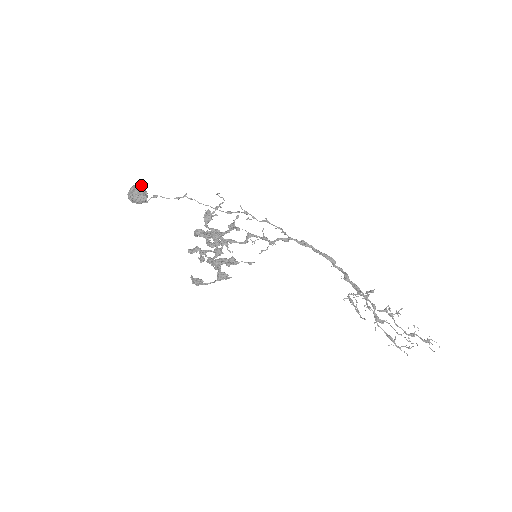
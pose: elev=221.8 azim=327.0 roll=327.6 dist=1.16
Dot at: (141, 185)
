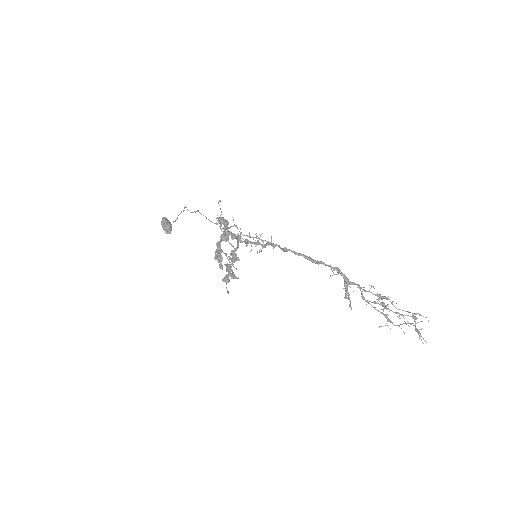
Dot at: (163, 223)
